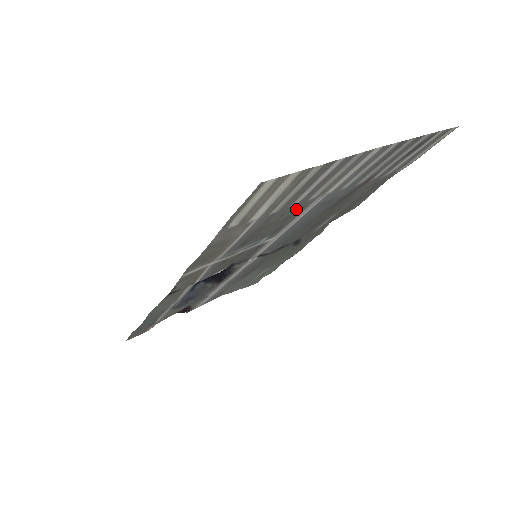
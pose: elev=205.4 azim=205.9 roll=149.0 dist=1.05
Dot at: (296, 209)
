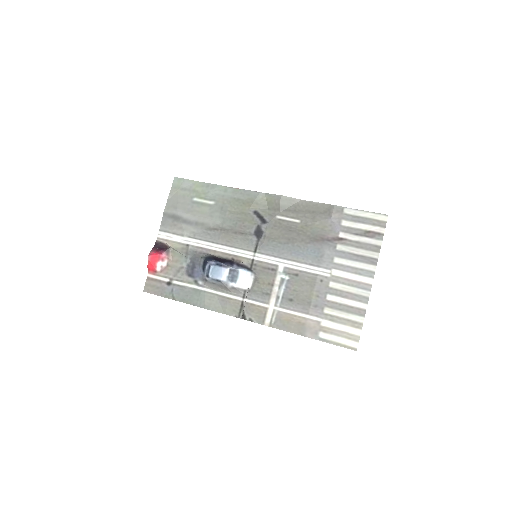
Dot at: (320, 287)
